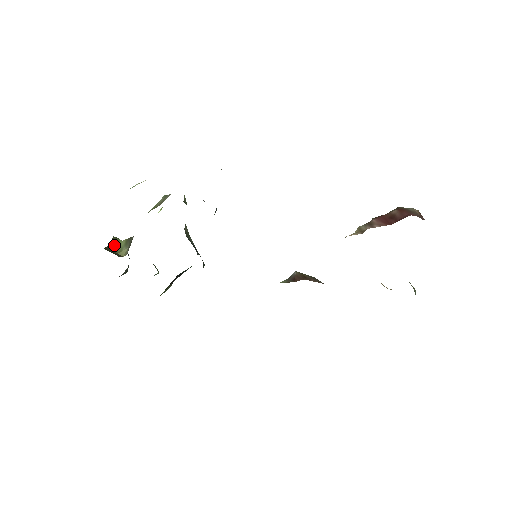
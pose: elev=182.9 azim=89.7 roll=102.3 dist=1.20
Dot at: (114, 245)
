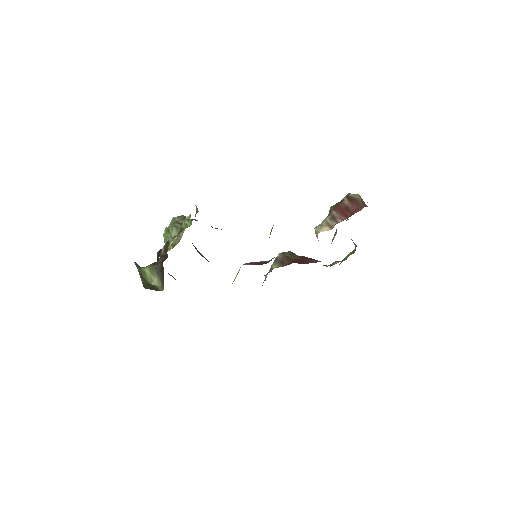
Dot at: (143, 277)
